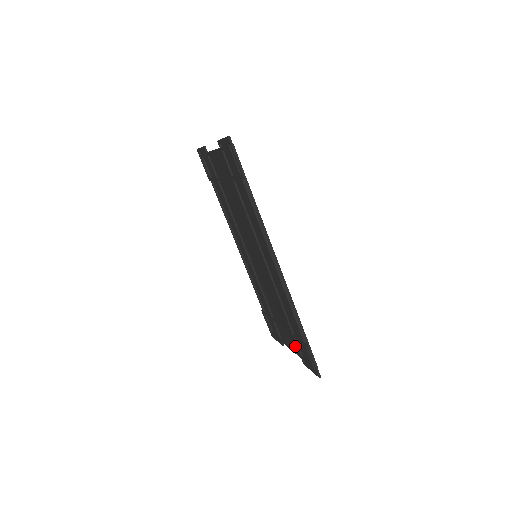
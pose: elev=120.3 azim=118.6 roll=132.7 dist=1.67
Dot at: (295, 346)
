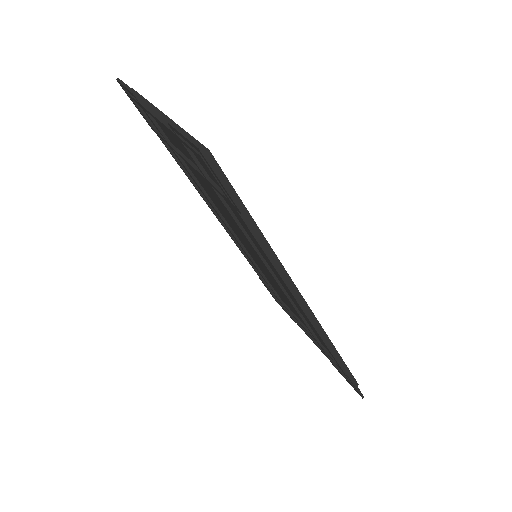
Dot at: occluded
